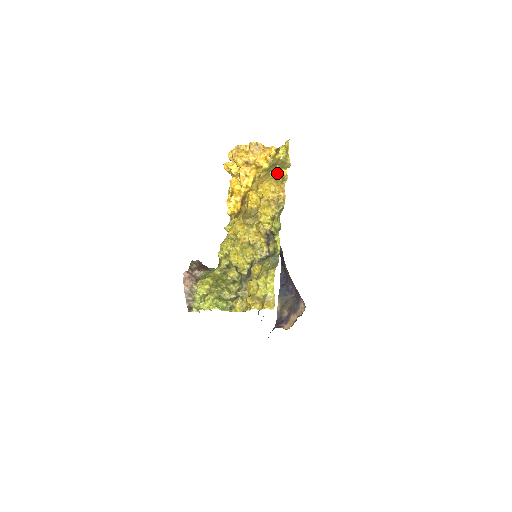
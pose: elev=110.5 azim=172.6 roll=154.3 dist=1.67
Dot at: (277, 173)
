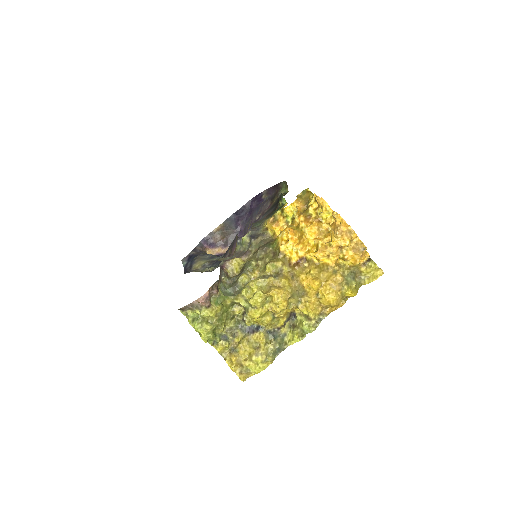
Dot at: (349, 294)
